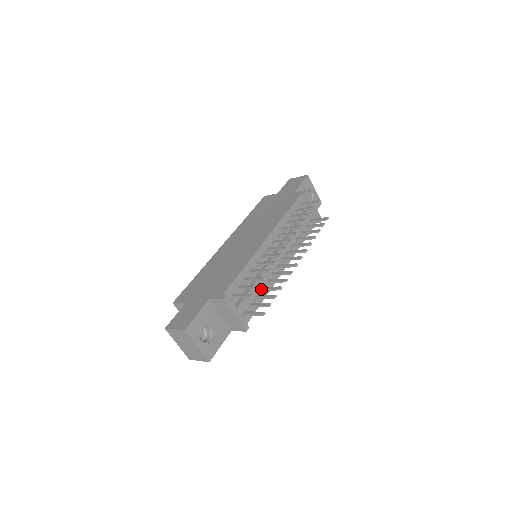
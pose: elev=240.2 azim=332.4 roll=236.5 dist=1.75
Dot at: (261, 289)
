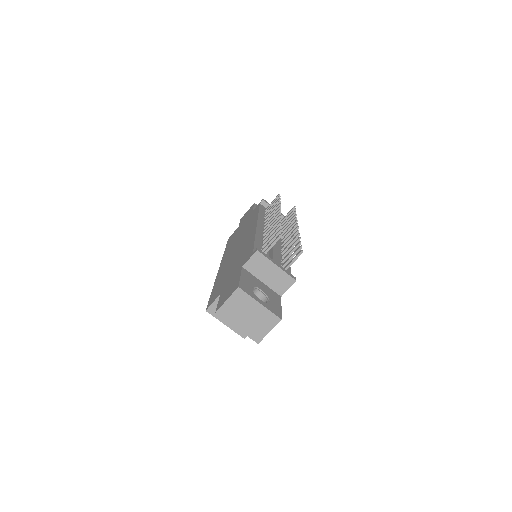
Dot at: (282, 257)
